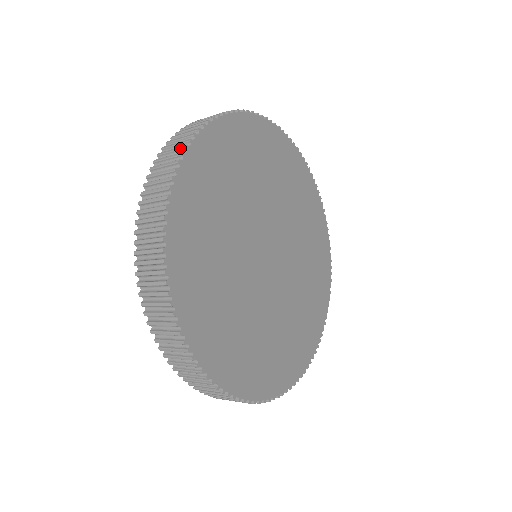
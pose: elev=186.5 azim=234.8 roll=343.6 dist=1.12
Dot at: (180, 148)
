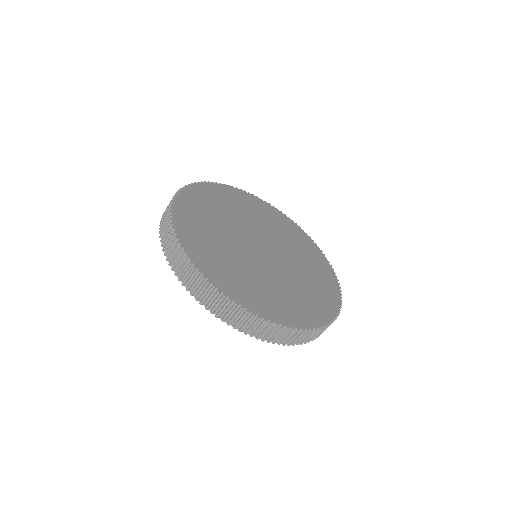
Dot at: (172, 236)
